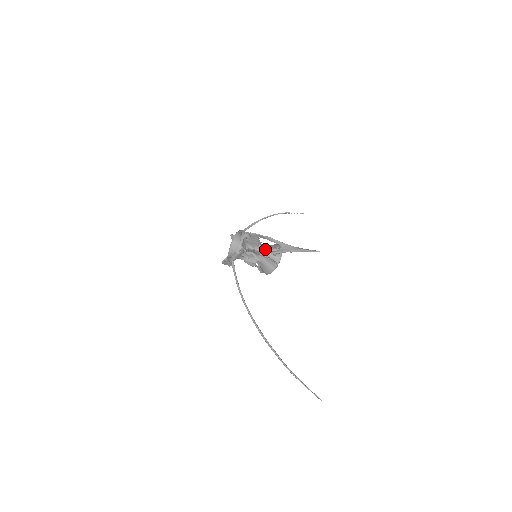
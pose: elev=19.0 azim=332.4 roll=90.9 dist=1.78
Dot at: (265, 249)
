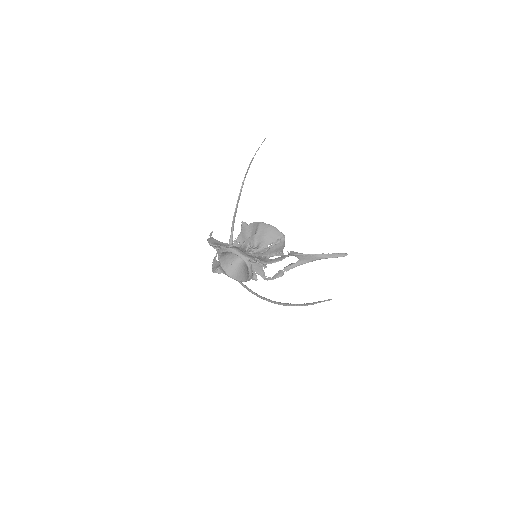
Dot at: (268, 250)
